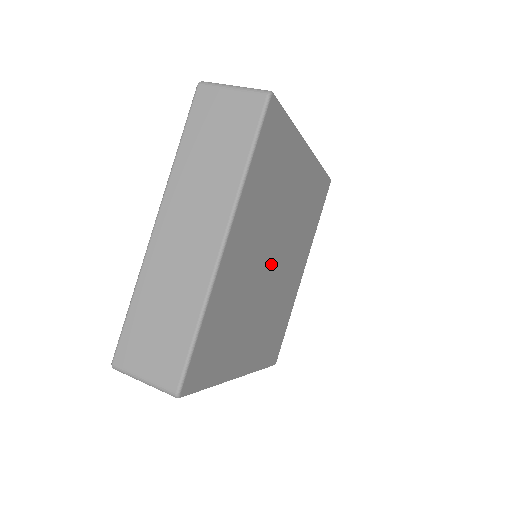
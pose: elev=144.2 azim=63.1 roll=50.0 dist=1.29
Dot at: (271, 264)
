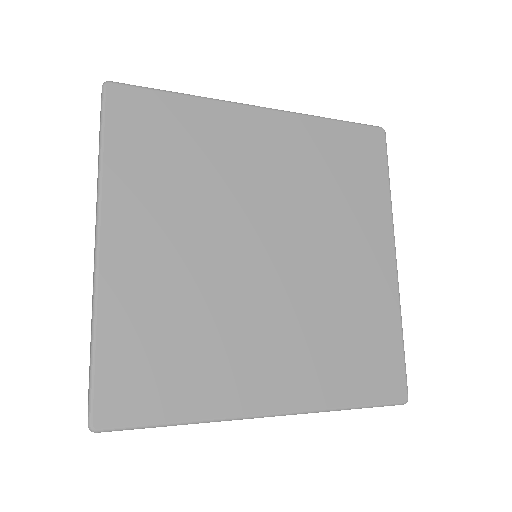
Dot at: (261, 243)
